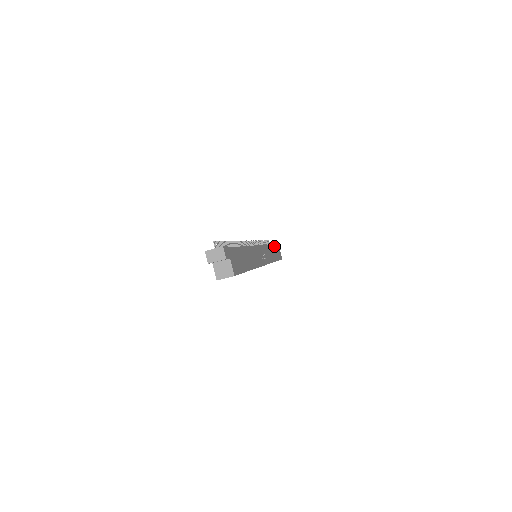
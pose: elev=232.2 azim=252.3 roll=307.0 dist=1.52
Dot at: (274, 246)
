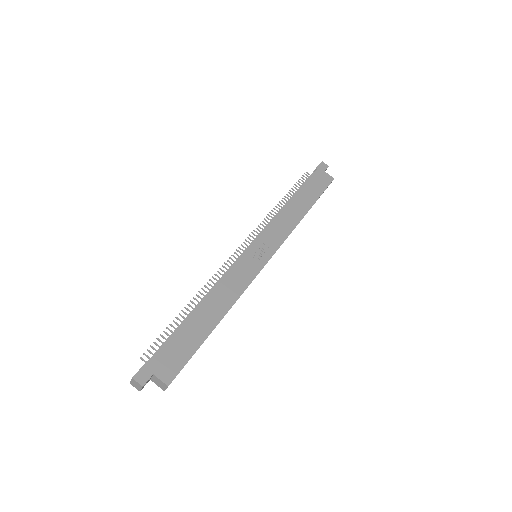
Dot at: (302, 189)
